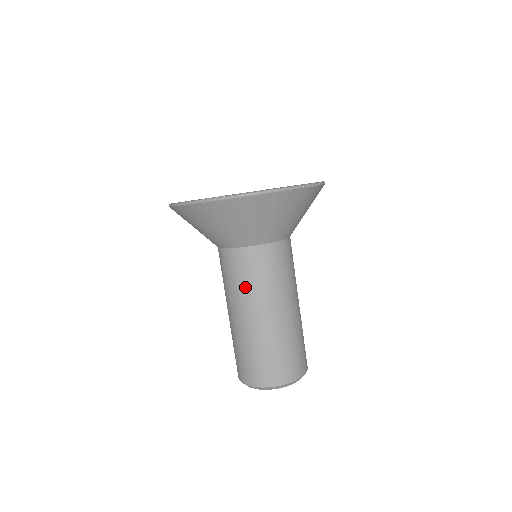
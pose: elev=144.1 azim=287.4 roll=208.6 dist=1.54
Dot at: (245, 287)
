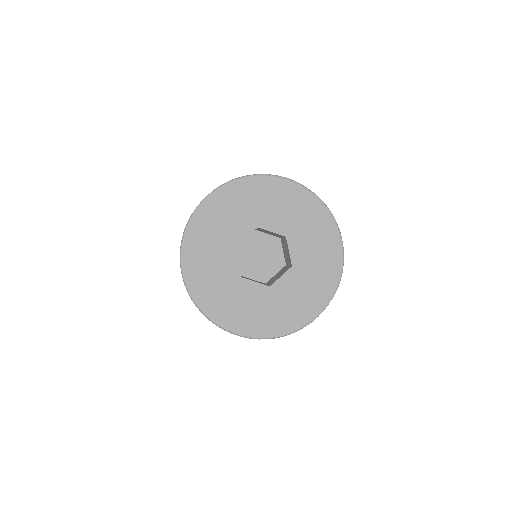
Dot at: occluded
